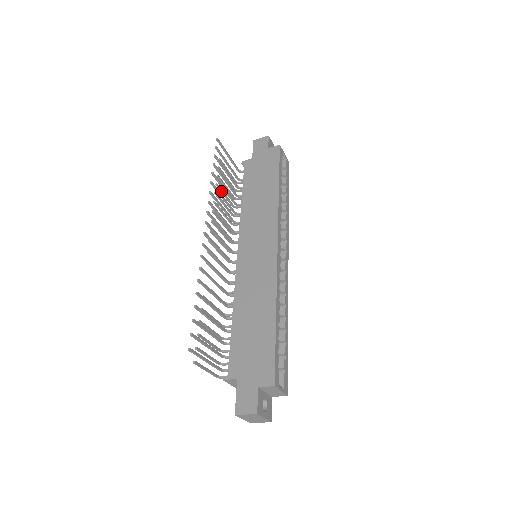
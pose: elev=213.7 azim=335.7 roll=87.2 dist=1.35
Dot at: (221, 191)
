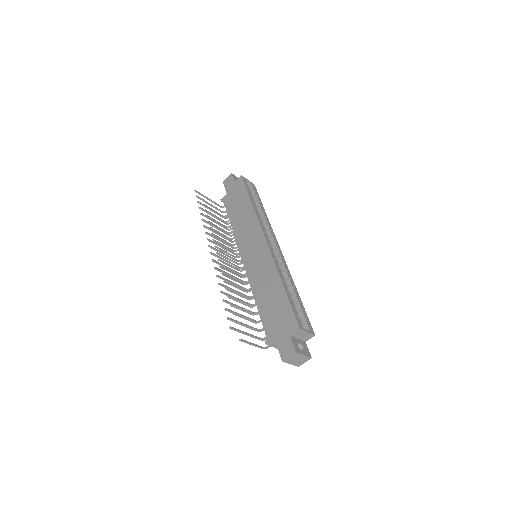
Dot at: (214, 225)
